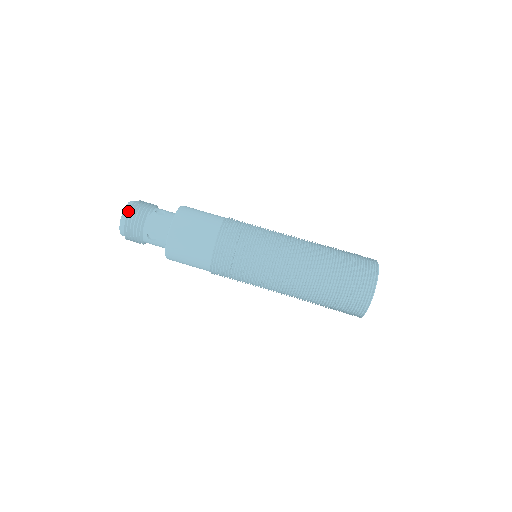
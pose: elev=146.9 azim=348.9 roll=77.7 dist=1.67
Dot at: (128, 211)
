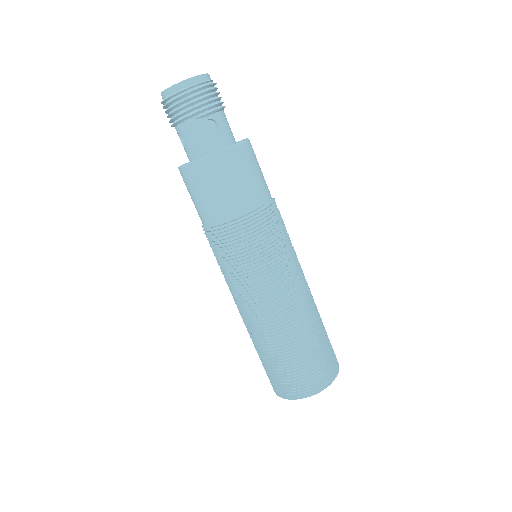
Dot at: (177, 92)
